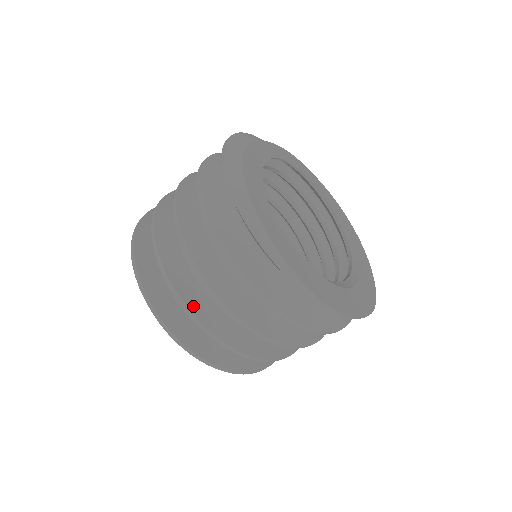
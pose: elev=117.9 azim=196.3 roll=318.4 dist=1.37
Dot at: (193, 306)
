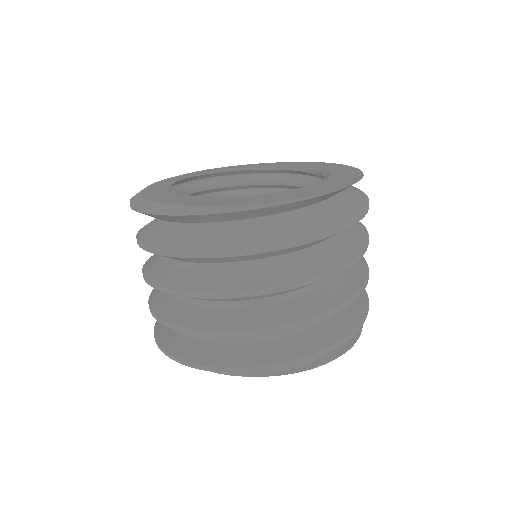
Dot at: (185, 322)
